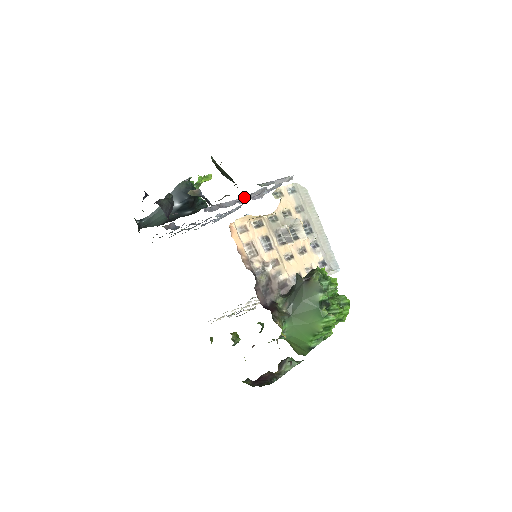
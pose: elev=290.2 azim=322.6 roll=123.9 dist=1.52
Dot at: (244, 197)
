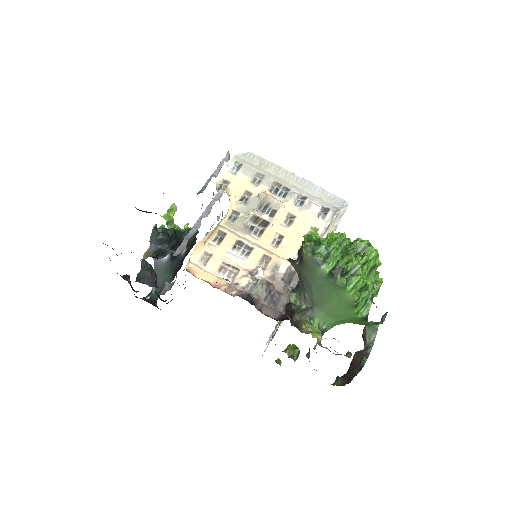
Dot at: (208, 206)
